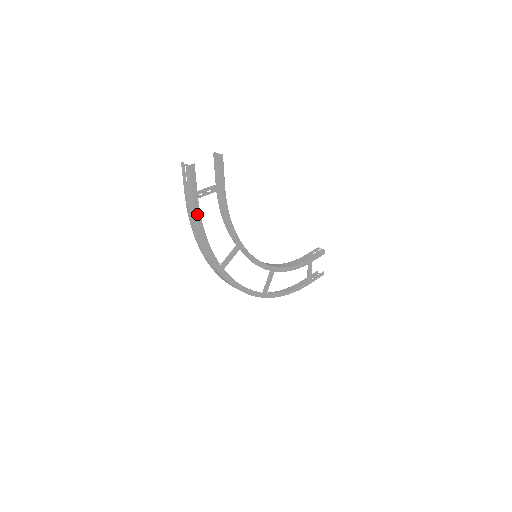
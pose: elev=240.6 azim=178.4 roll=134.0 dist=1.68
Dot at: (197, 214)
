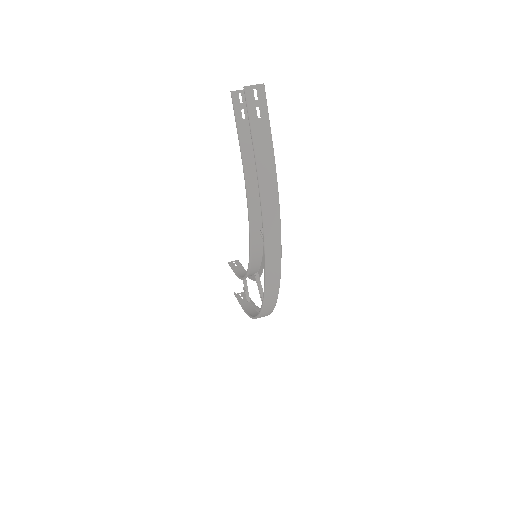
Dot at: (274, 167)
